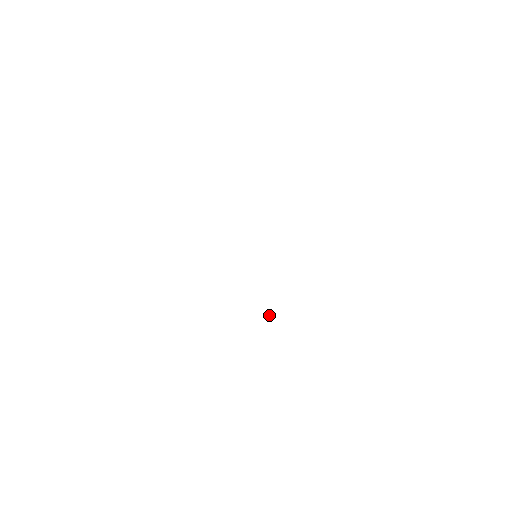
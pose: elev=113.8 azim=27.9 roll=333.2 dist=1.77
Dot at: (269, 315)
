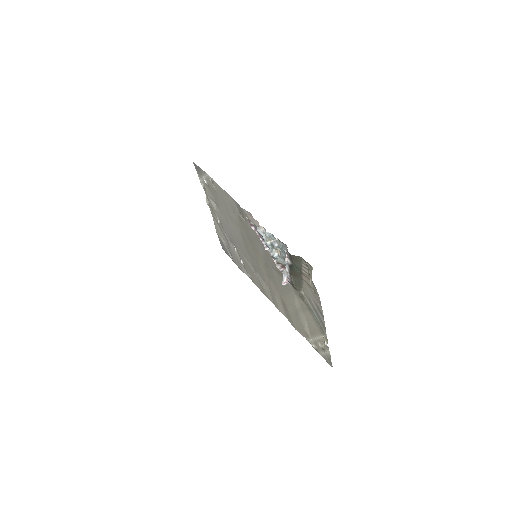
Dot at: (285, 275)
